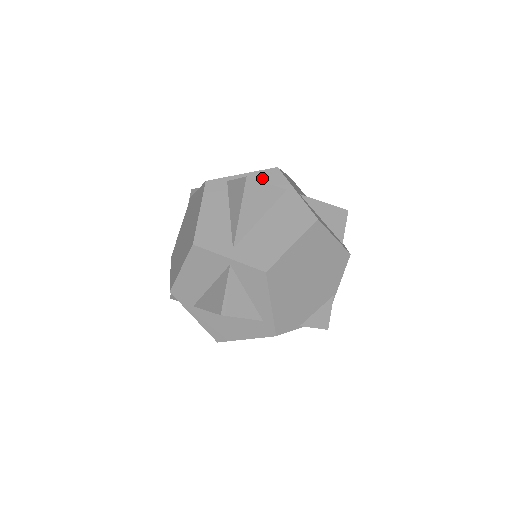
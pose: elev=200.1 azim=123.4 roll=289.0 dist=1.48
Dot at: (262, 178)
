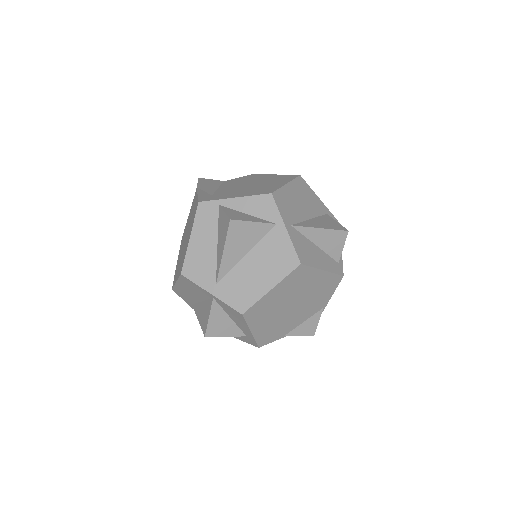
Dot at: (254, 206)
